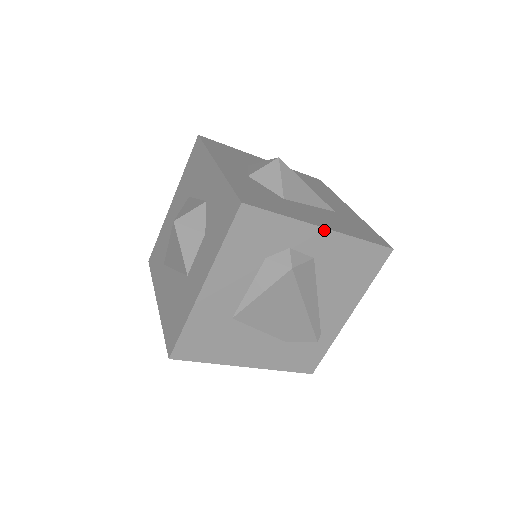
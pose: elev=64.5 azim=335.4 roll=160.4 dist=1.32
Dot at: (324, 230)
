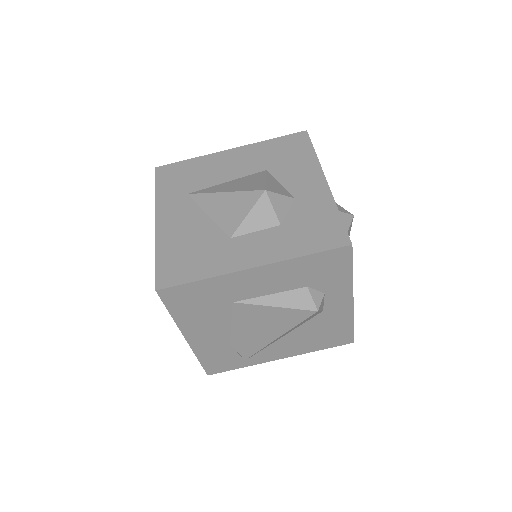
Dot at: (351, 301)
